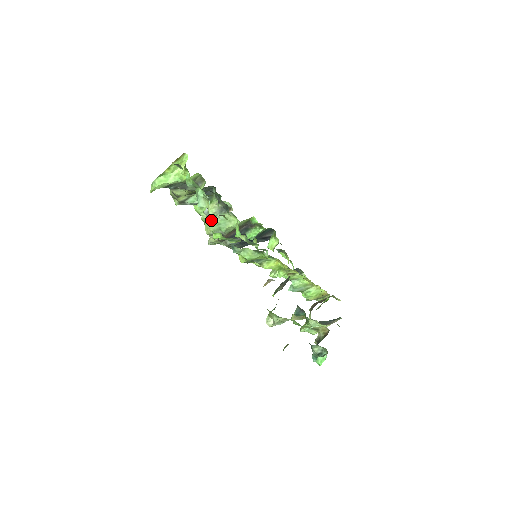
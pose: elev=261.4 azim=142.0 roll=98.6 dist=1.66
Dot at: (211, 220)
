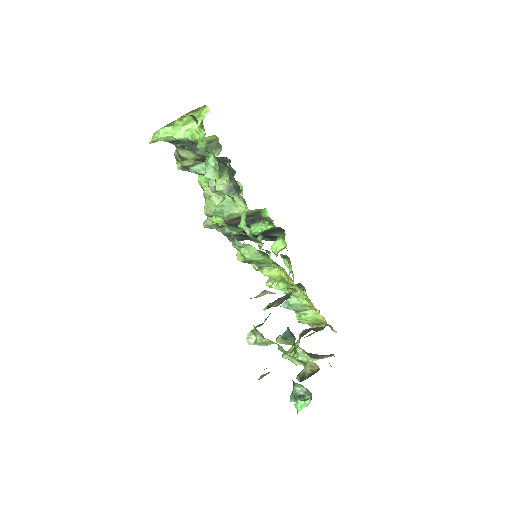
Dot at: (214, 198)
